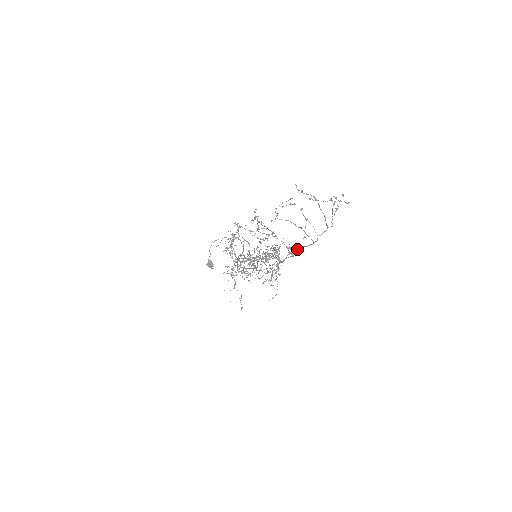
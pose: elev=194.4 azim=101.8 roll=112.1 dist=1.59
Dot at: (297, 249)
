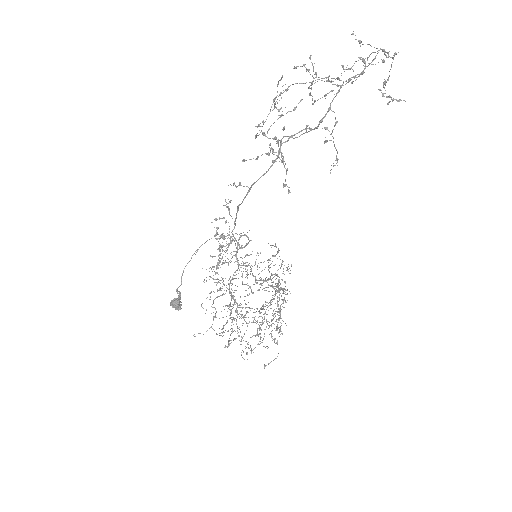
Dot at: occluded
